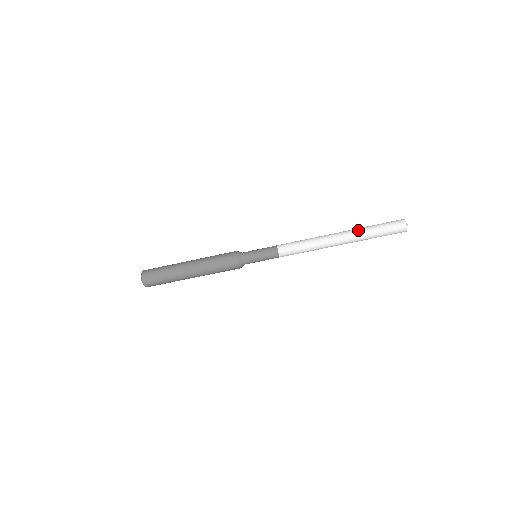
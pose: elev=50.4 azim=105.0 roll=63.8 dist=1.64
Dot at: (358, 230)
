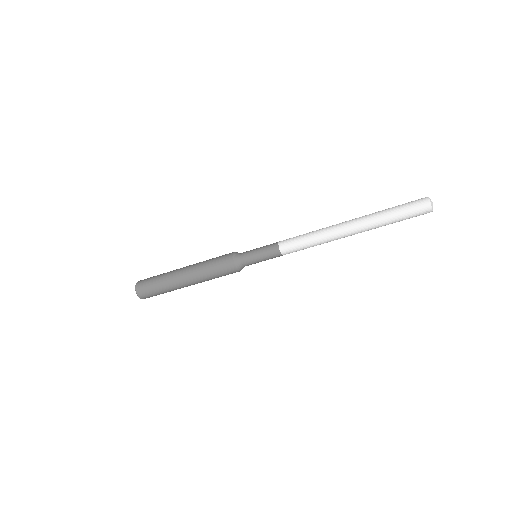
Dot at: (371, 215)
